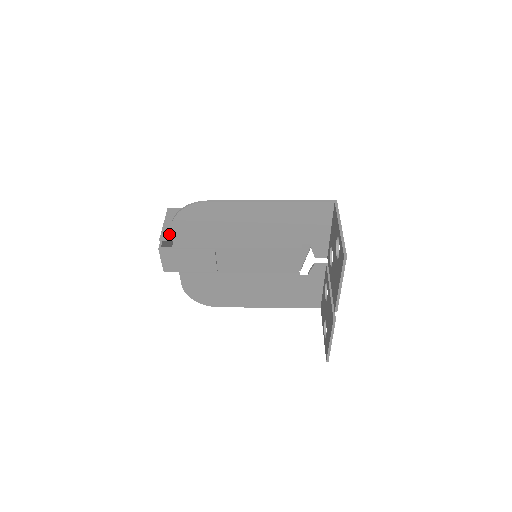
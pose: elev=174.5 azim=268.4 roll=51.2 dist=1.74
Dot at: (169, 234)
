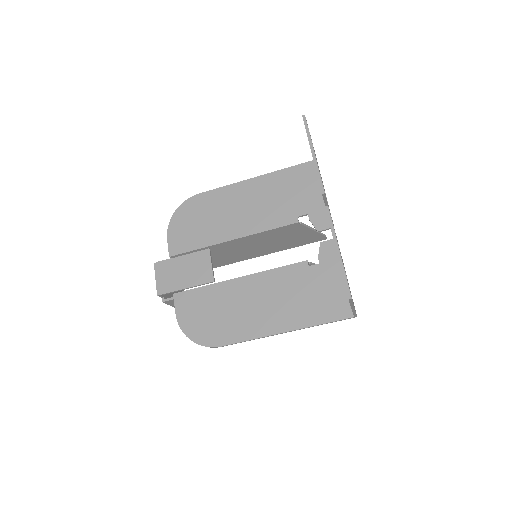
Dot at: occluded
